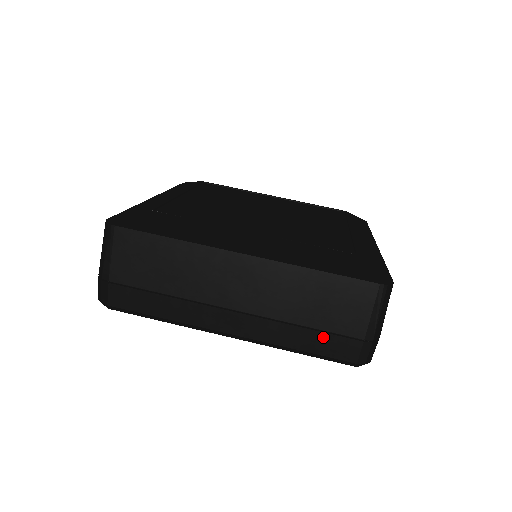
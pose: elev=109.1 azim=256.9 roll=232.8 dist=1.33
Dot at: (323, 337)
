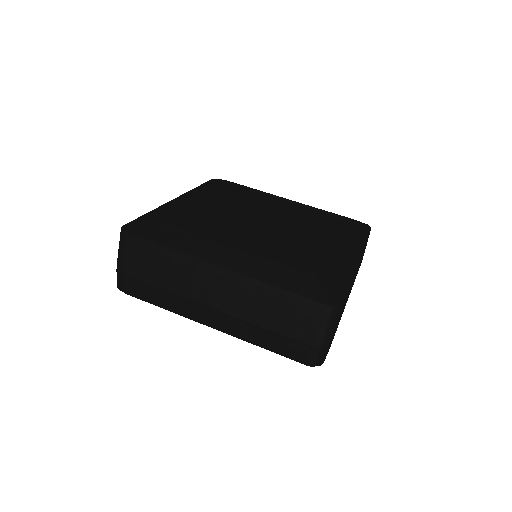
Dot at: (281, 340)
